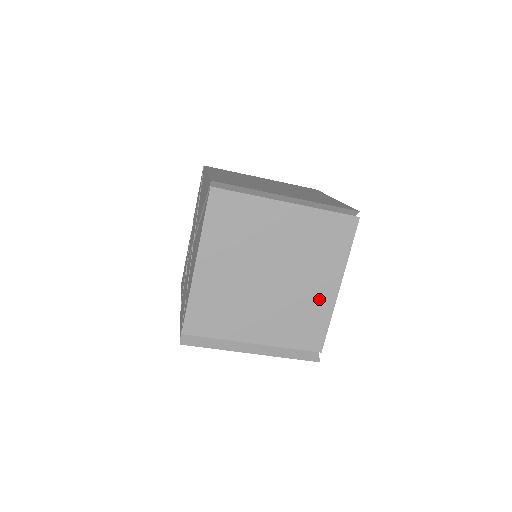
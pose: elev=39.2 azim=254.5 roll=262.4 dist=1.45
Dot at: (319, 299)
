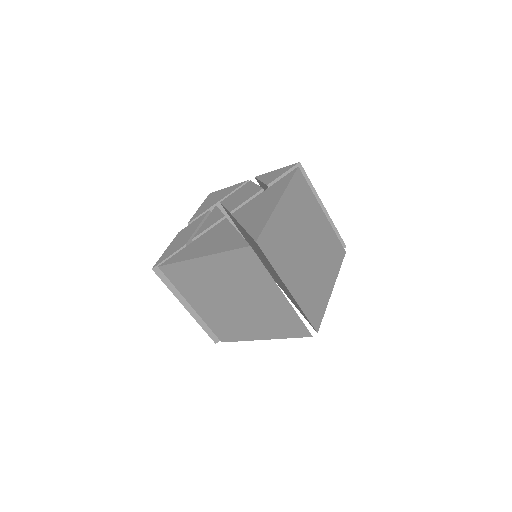
Dot at: (247, 331)
